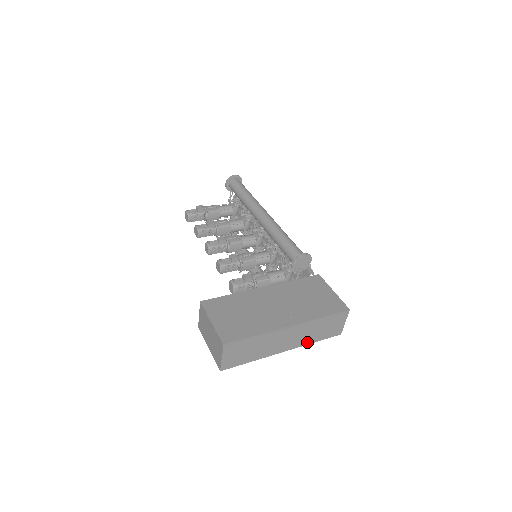
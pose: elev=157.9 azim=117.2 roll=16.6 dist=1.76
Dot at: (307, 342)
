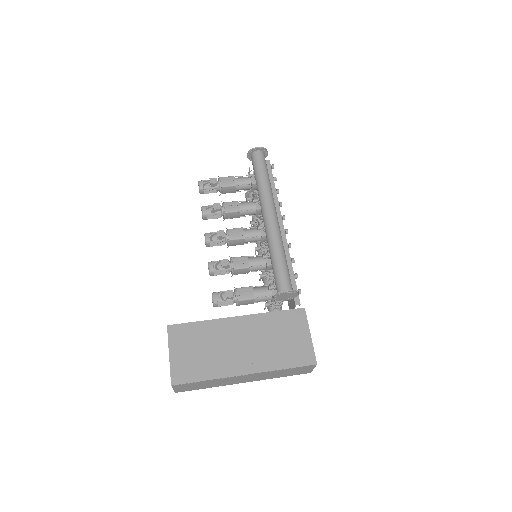
Dot at: (270, 378)
